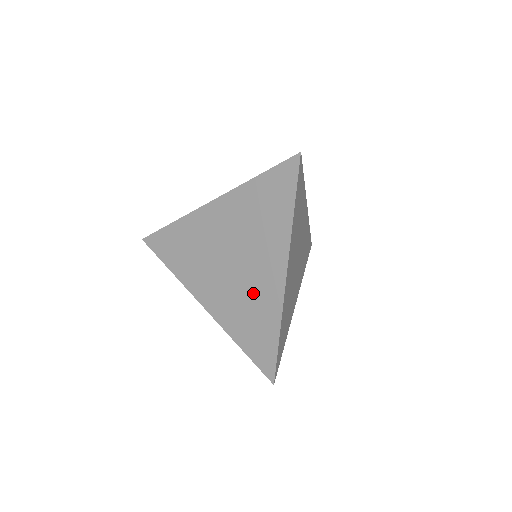
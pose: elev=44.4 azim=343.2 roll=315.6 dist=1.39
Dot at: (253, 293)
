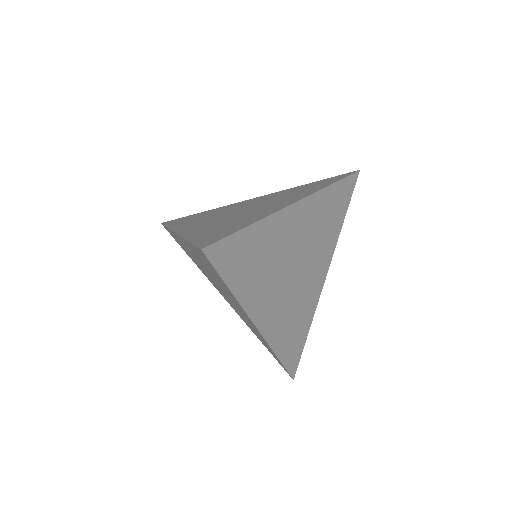
Dot at: (246, 320)
